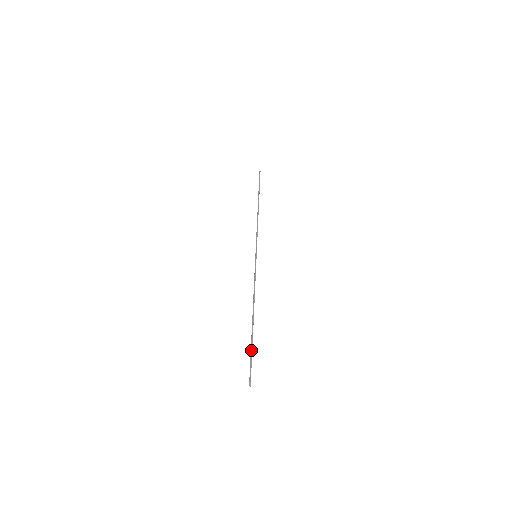
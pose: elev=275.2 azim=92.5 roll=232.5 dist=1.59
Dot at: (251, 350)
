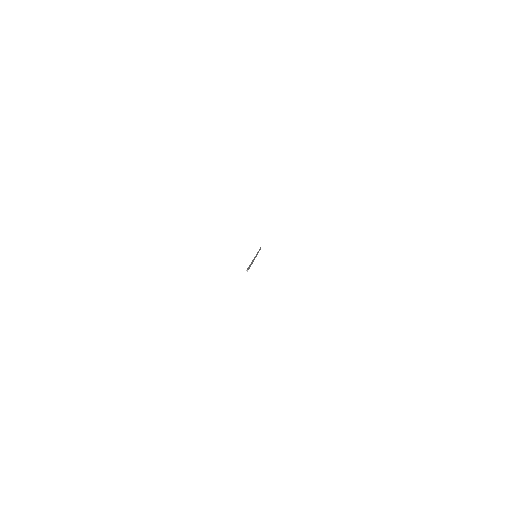
Dot at: (249, 266)
